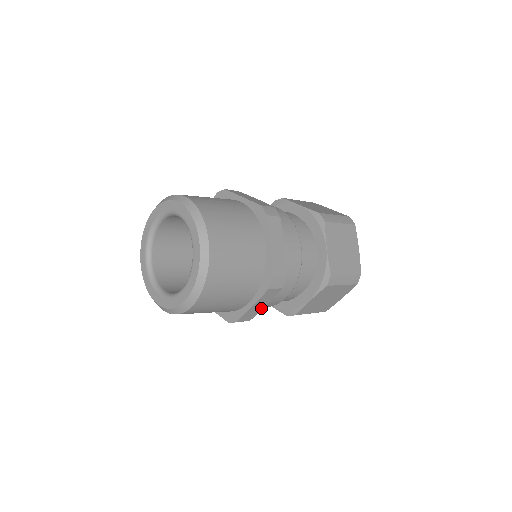
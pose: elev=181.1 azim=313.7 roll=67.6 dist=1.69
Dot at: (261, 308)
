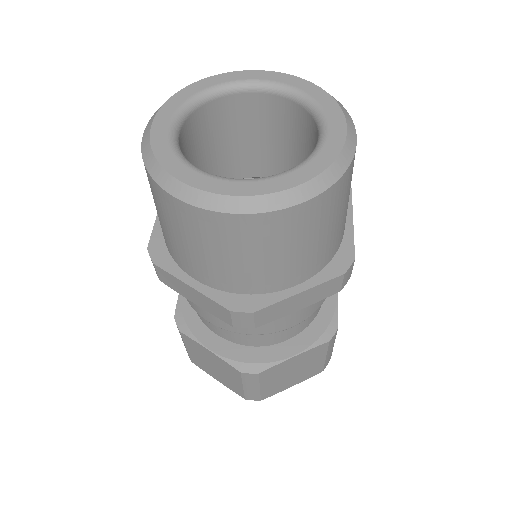
Dot at: occluded
